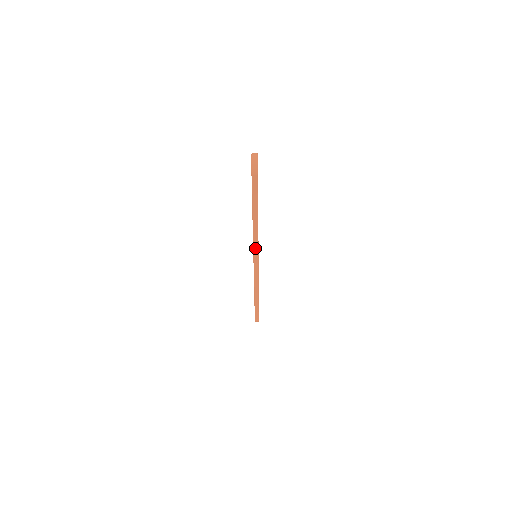
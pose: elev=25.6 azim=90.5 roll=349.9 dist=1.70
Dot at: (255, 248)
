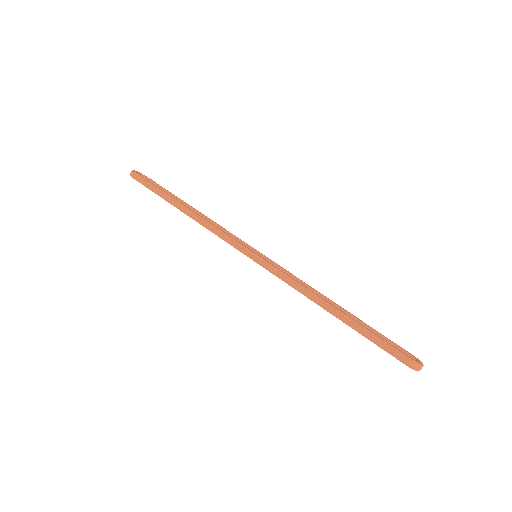
Dot at: (222, 236)
